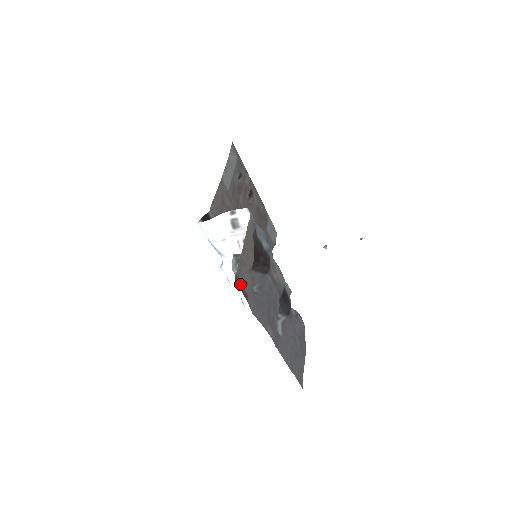
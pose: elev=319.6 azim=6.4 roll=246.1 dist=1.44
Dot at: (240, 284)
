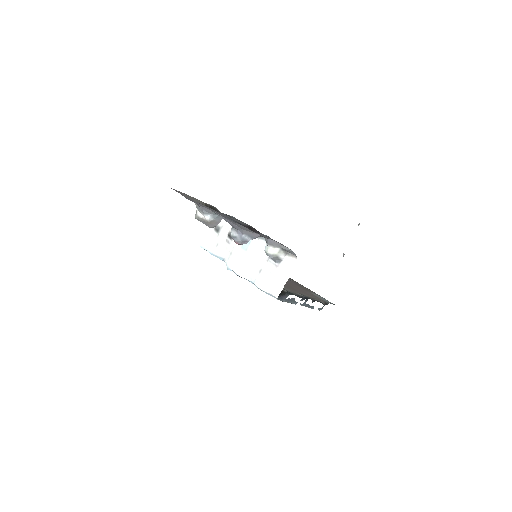
Dot at: occluded
